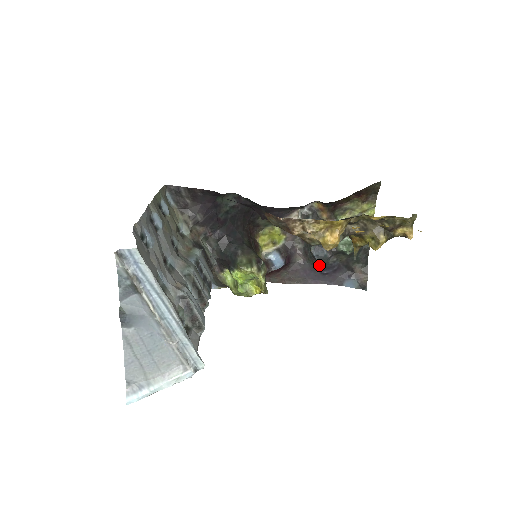
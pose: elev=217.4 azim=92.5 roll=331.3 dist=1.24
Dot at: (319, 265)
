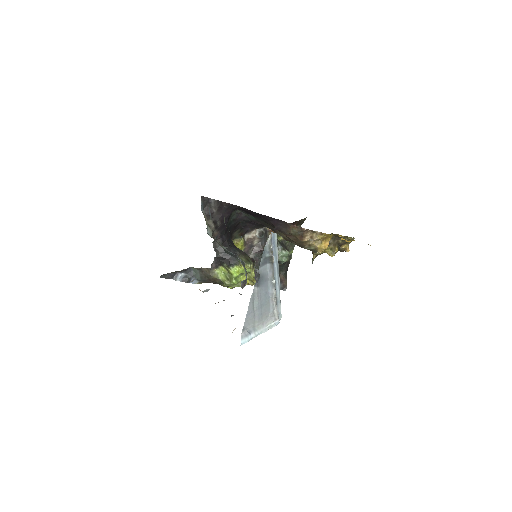
Dot at: occluded
